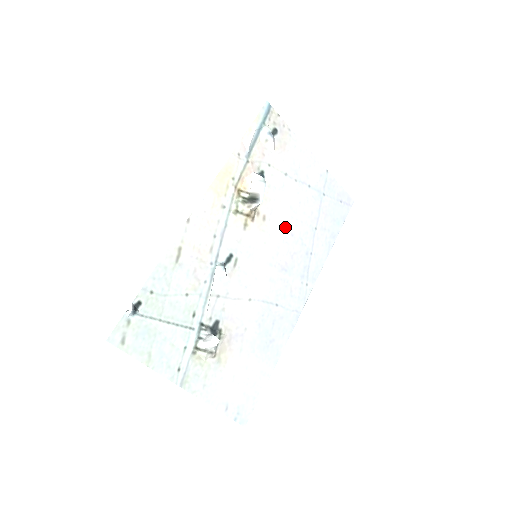
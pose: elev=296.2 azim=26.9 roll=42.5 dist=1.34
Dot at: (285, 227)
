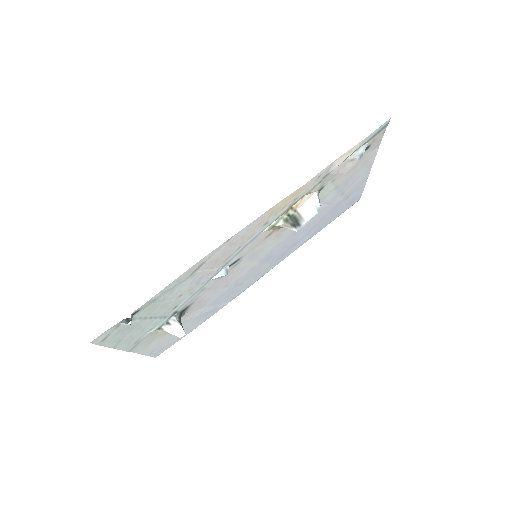
Dot at: occluded
